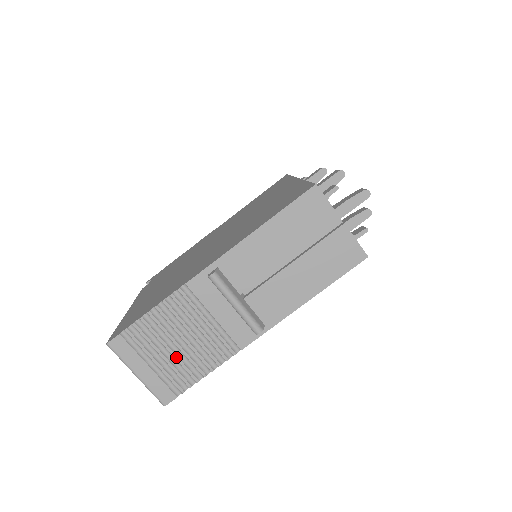
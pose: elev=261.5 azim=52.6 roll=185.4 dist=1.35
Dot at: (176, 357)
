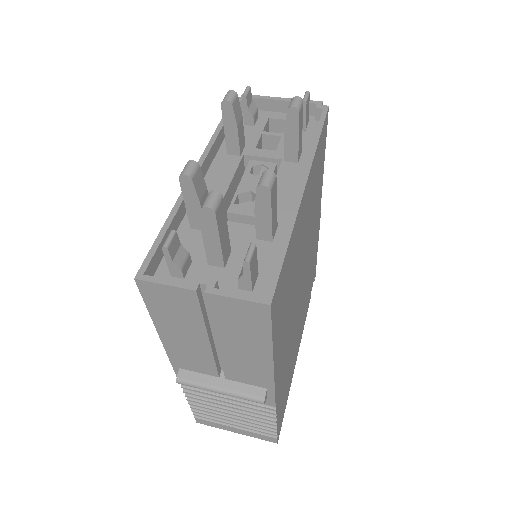
Dot at: (241, 420)
